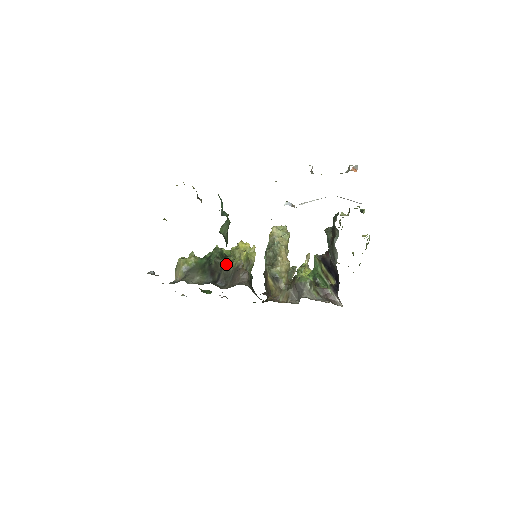
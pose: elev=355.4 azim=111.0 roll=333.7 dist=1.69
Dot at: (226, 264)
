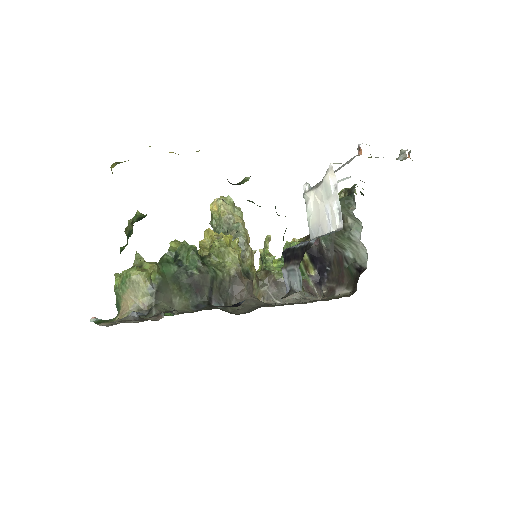
Dot at: (217, 272)
